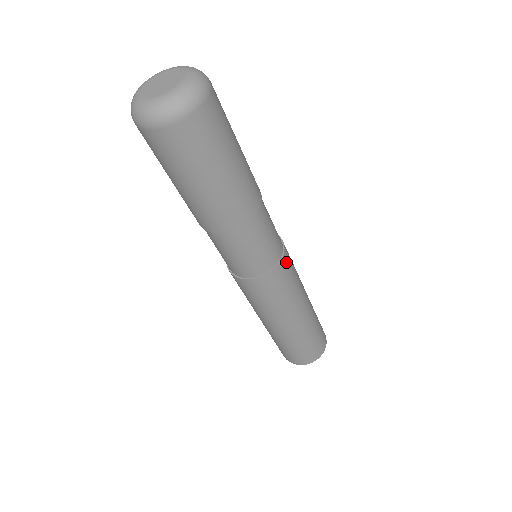
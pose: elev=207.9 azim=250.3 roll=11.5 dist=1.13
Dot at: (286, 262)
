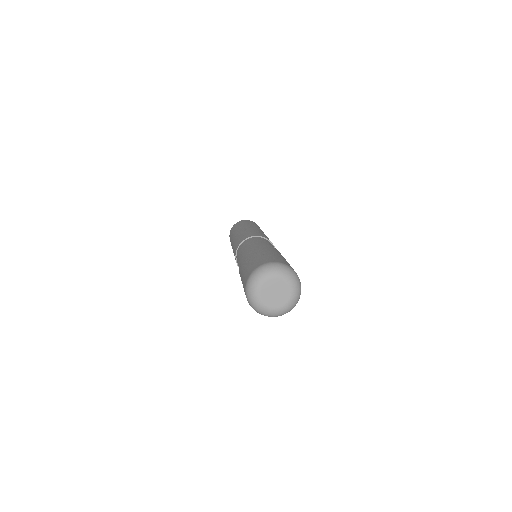
Dot at: occluded
